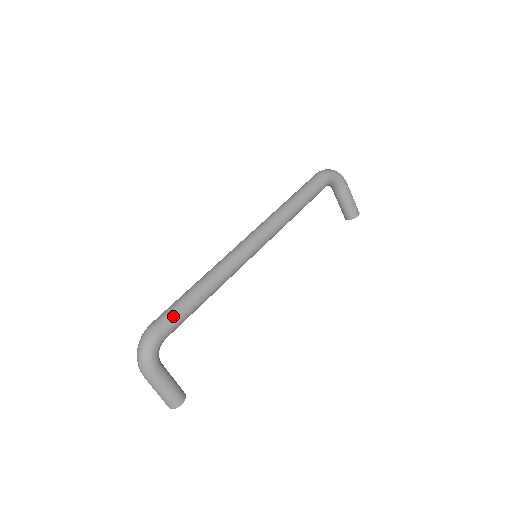
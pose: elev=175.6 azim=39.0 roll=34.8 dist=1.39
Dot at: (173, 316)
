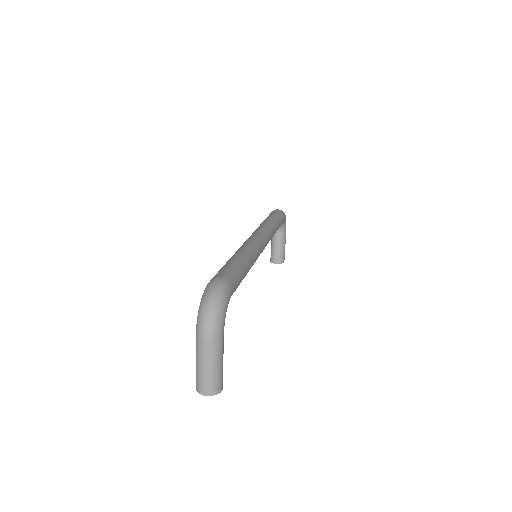
Dot at: (237, 276)
